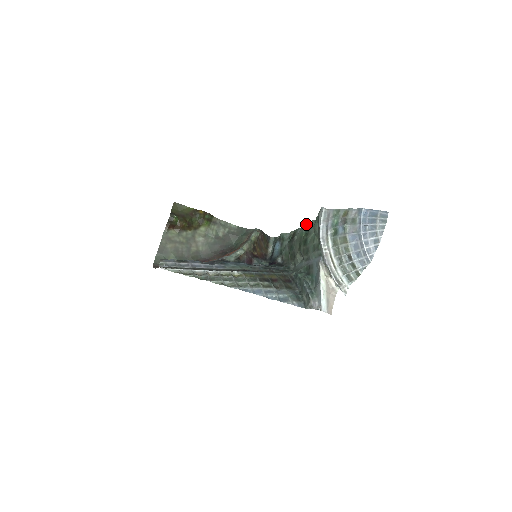
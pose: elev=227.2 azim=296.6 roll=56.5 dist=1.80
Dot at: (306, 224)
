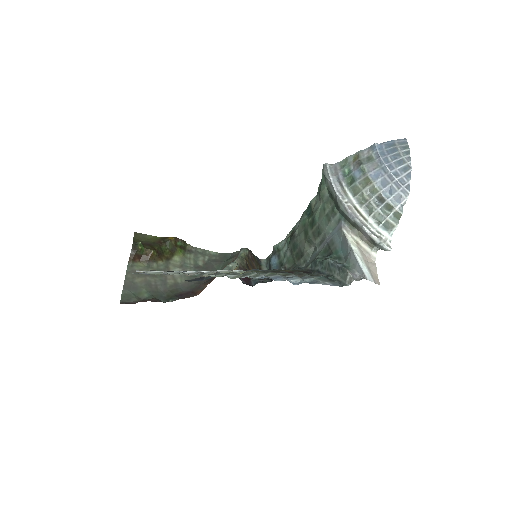
Dot at: (305, 210)
